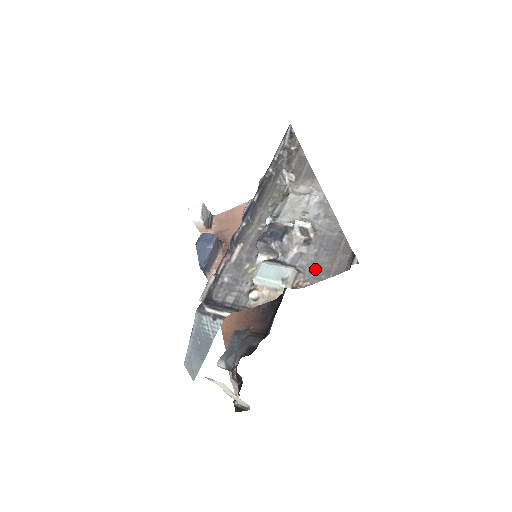
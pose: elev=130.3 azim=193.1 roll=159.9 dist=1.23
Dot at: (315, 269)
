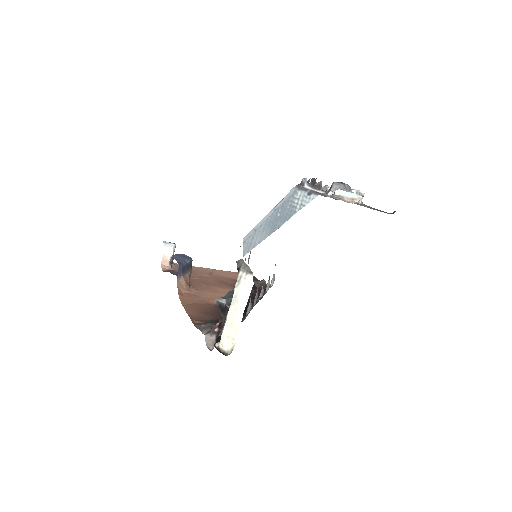
Dot at: occluded
